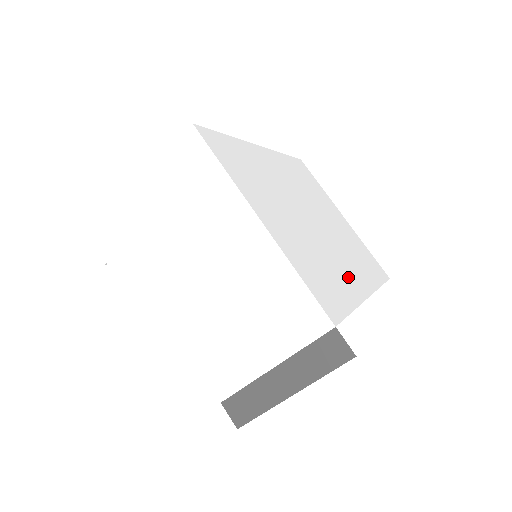
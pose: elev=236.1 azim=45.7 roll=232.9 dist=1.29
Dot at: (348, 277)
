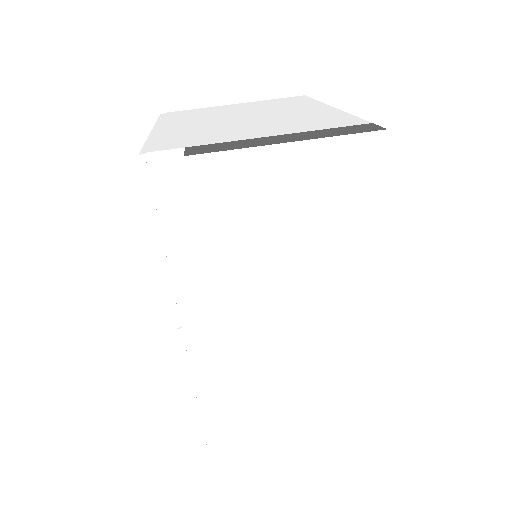
Dot at: occluded
